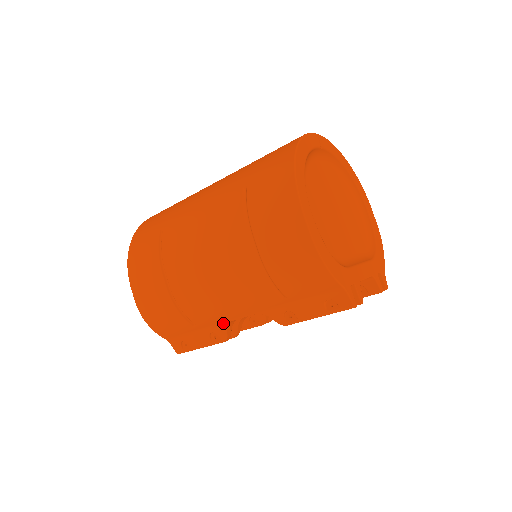
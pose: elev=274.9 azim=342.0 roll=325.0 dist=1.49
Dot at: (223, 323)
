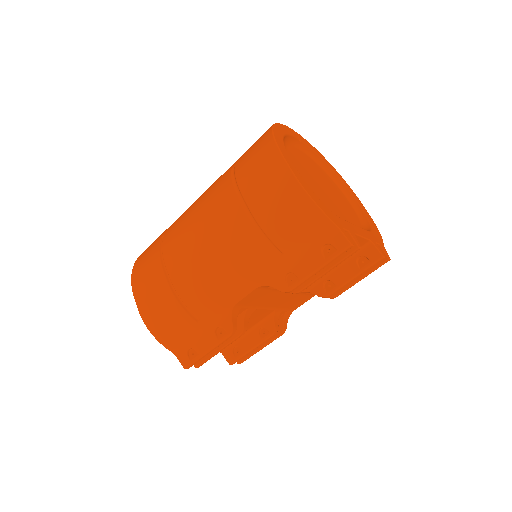
Dot at: (227, 310)
